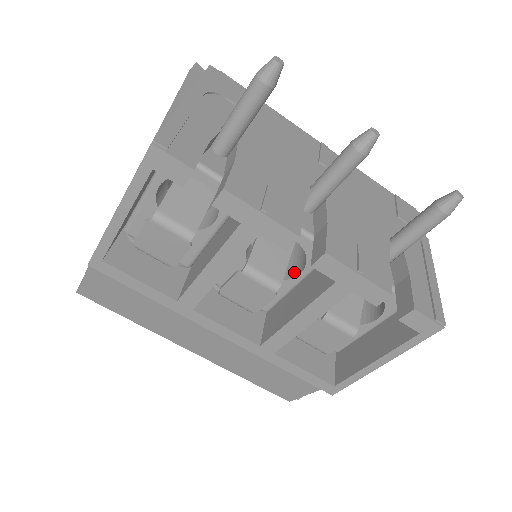
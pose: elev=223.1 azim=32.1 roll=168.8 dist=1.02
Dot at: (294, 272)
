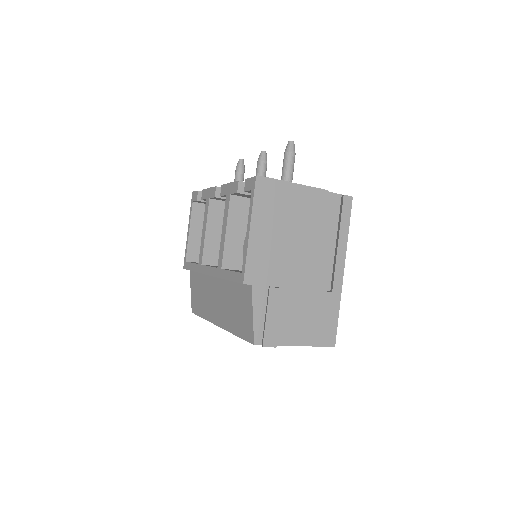
Dot at: occluded
